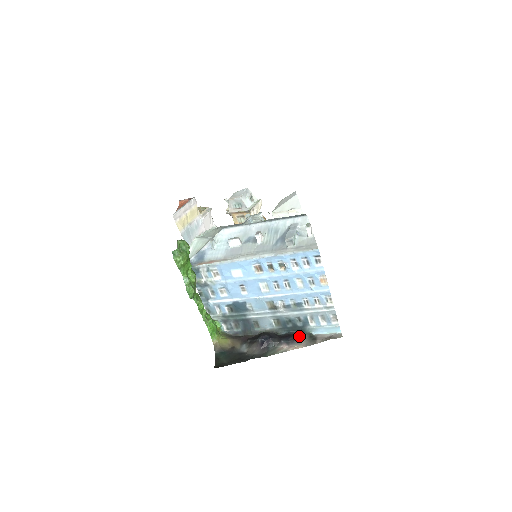
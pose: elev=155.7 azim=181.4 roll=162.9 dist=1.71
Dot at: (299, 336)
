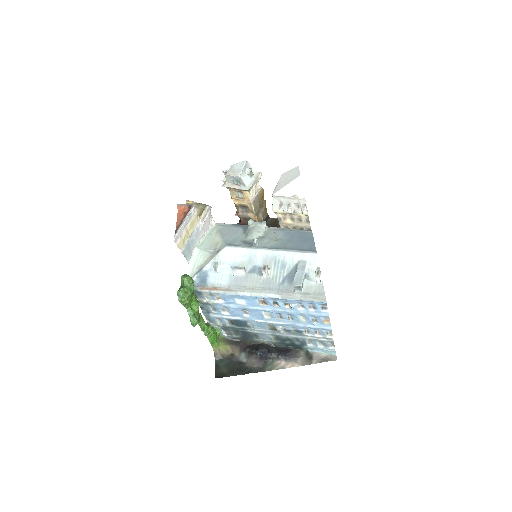
Dot at: (296, 352)
